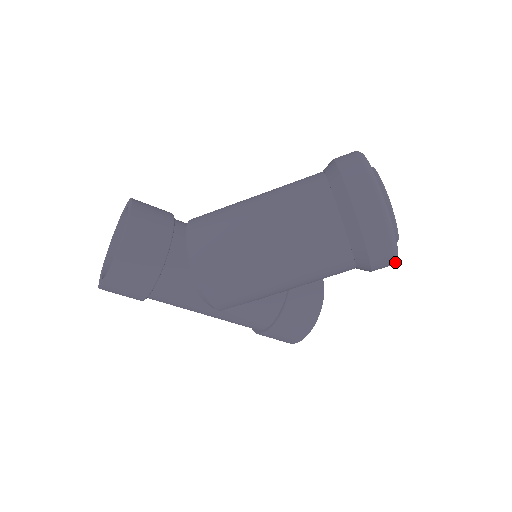
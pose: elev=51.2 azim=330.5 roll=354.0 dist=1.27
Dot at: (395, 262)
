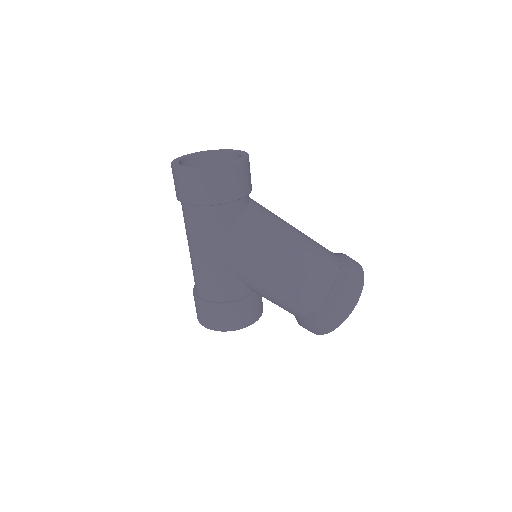
Dot at: (327, 333)
